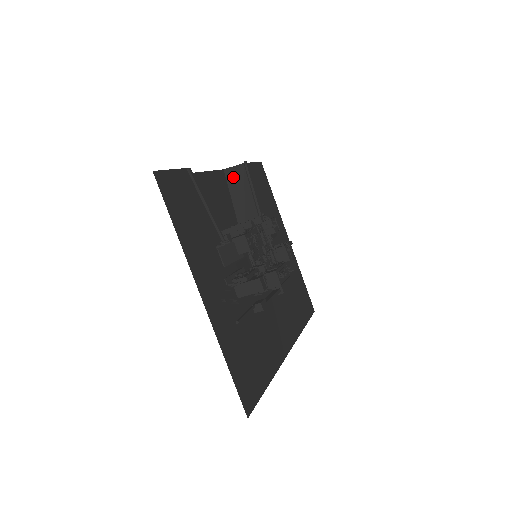
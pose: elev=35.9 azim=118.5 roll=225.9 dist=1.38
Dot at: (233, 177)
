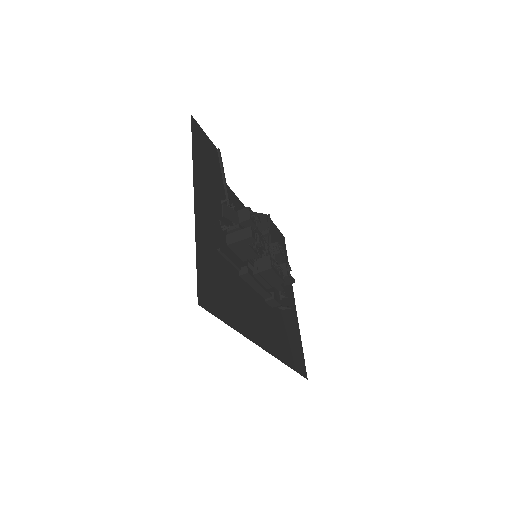
Dot at: occluded
